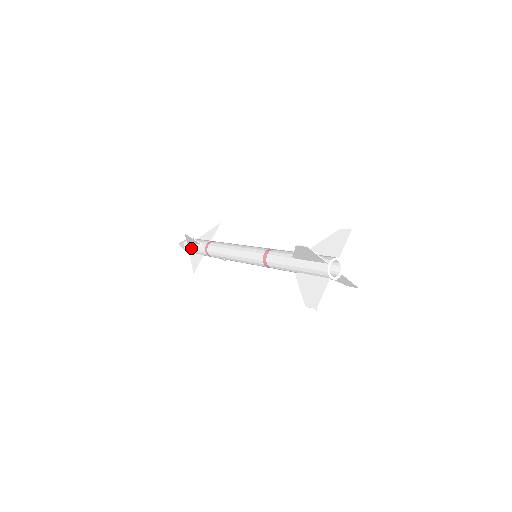
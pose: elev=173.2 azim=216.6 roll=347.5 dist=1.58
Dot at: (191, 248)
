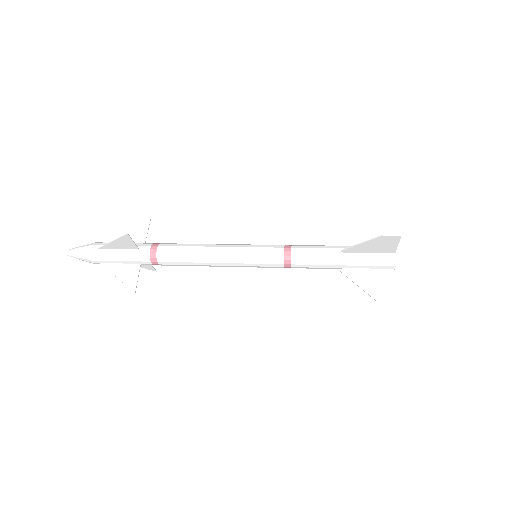
Dot at: (112, 256)
